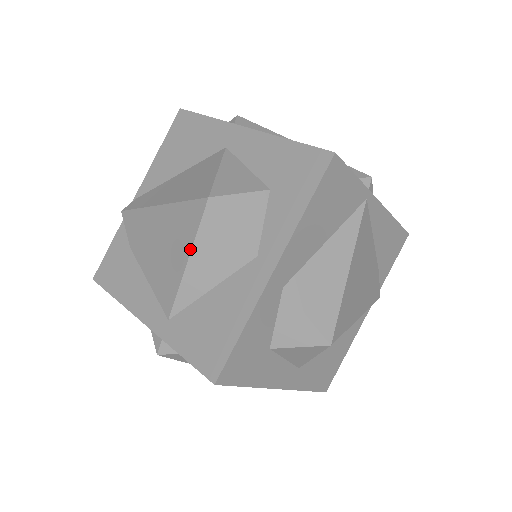
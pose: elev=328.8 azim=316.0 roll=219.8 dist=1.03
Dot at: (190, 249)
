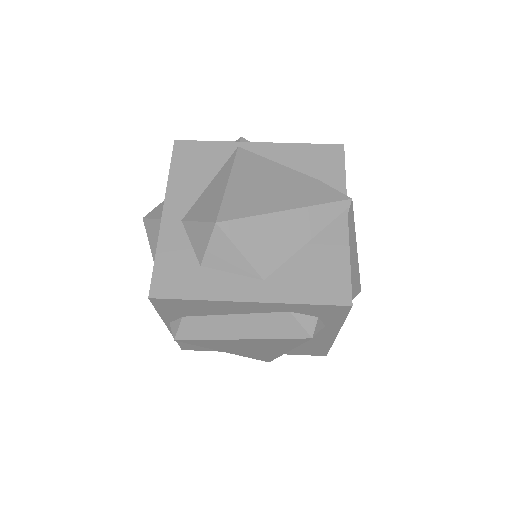
Dot at: (152, 253)
